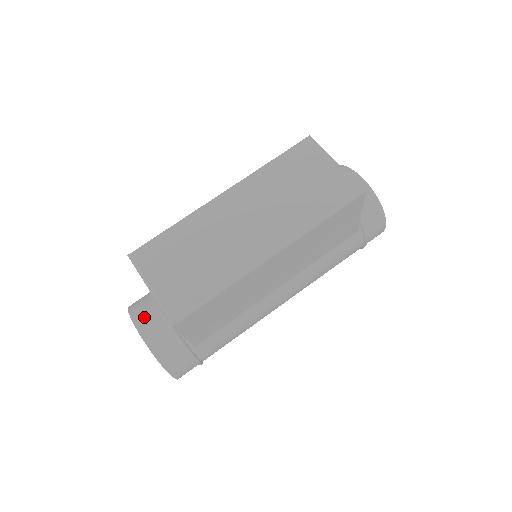
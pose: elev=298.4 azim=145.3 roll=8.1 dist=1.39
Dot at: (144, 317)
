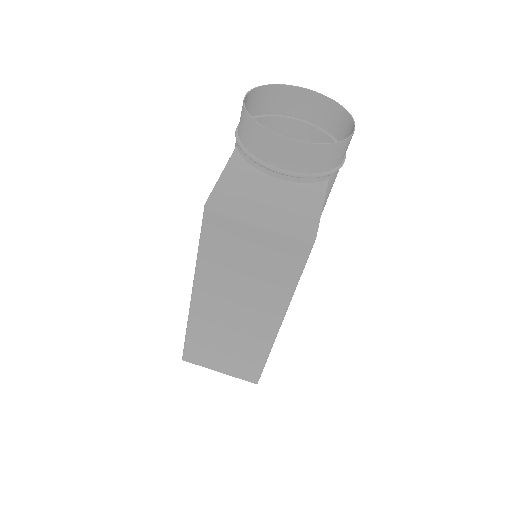
Dot at: occluded
